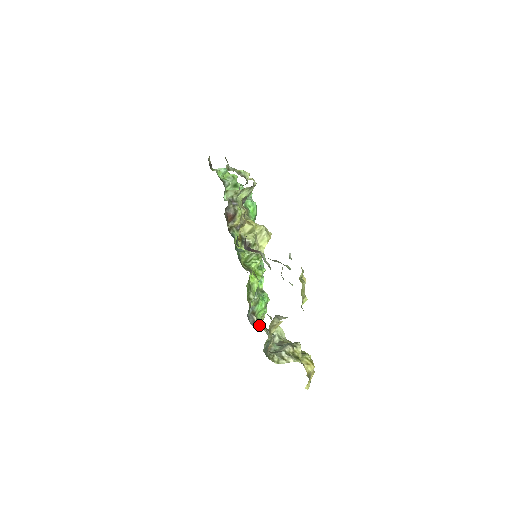
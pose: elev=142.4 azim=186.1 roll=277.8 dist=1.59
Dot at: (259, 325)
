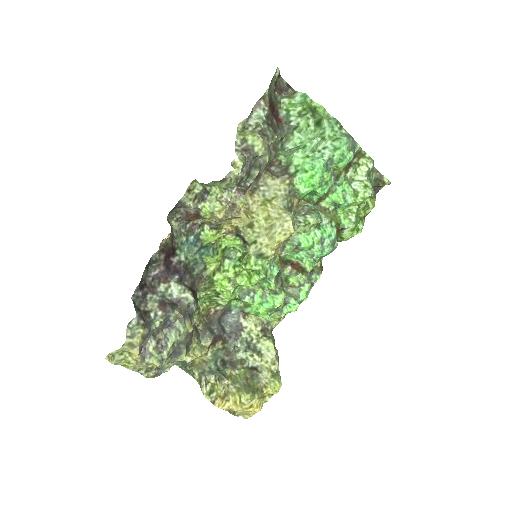
Dot at: (239, 329)
